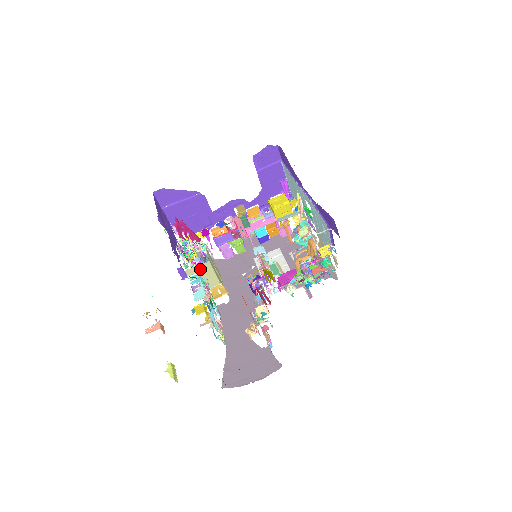
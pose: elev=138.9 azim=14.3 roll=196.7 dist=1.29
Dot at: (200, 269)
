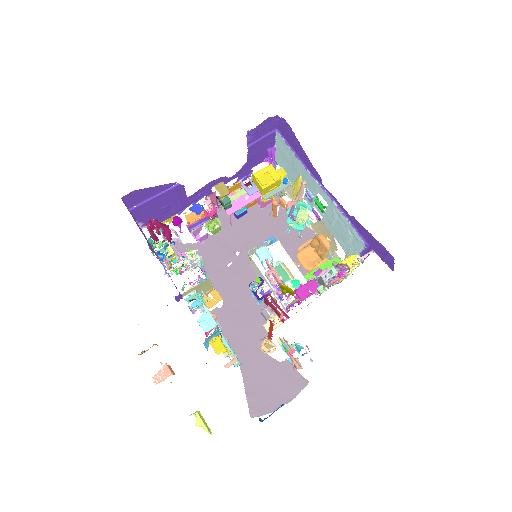
Dot at: (197, 286)
